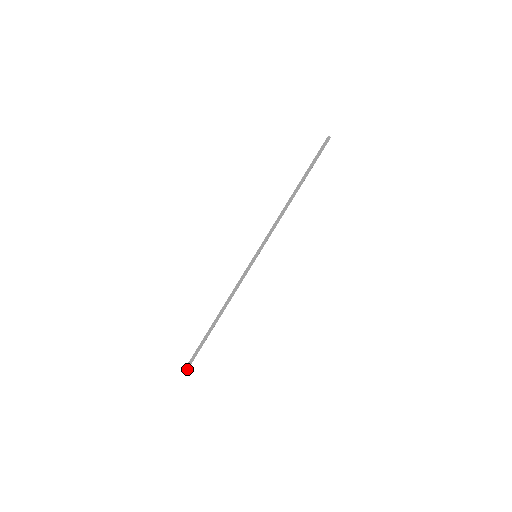
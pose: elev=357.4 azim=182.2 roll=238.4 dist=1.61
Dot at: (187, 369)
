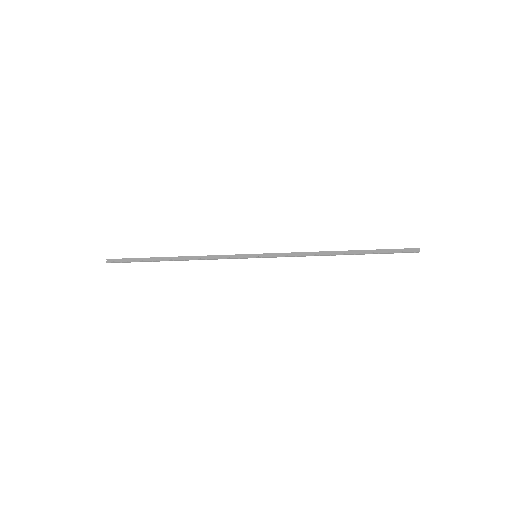
Dot at: (110, 261)
